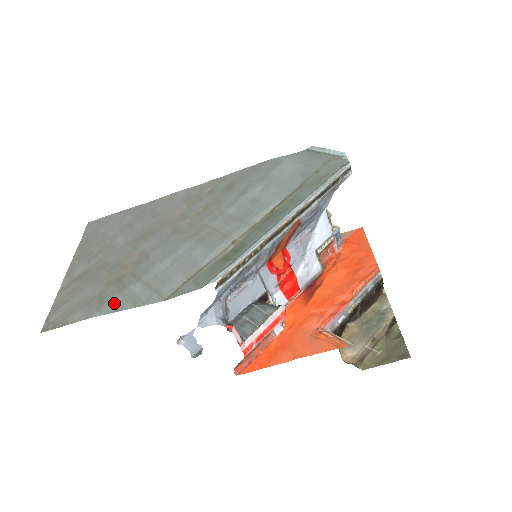
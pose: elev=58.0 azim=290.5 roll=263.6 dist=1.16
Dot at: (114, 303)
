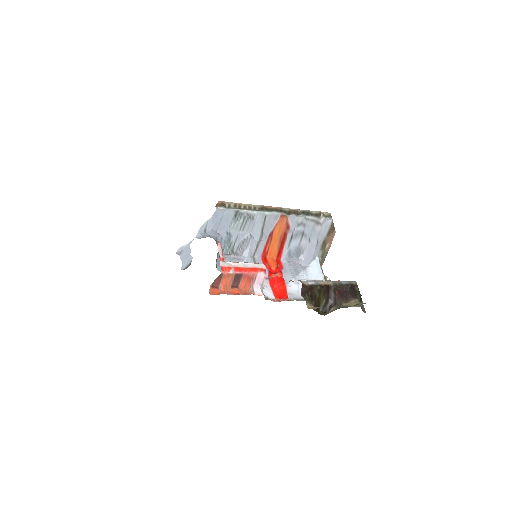
Dot at: occluded
